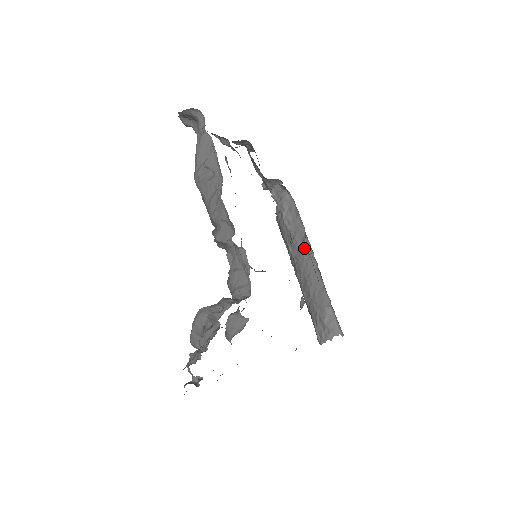
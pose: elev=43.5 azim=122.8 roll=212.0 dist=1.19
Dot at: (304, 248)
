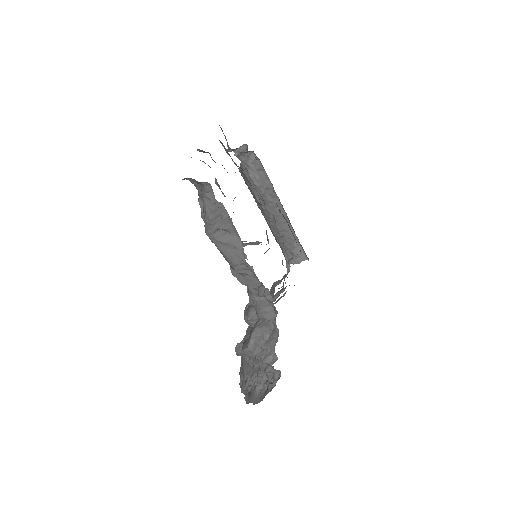
Dot at: (273, 201)
